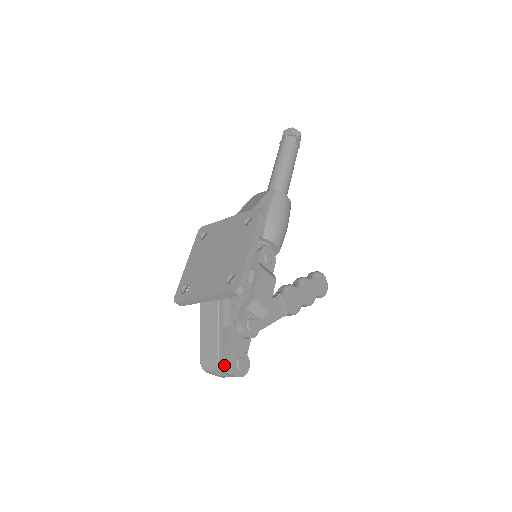
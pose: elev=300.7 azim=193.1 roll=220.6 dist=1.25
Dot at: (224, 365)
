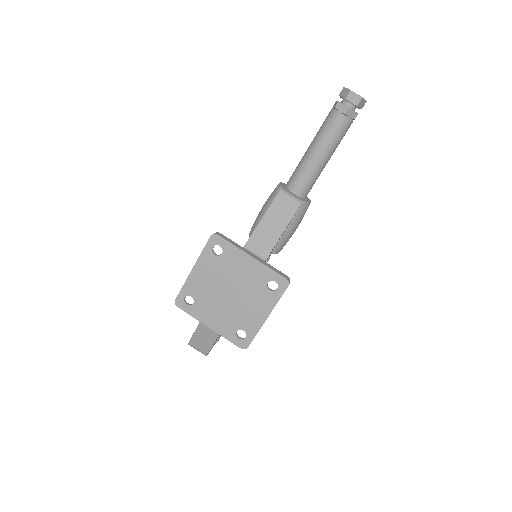
Dot at: occluded
